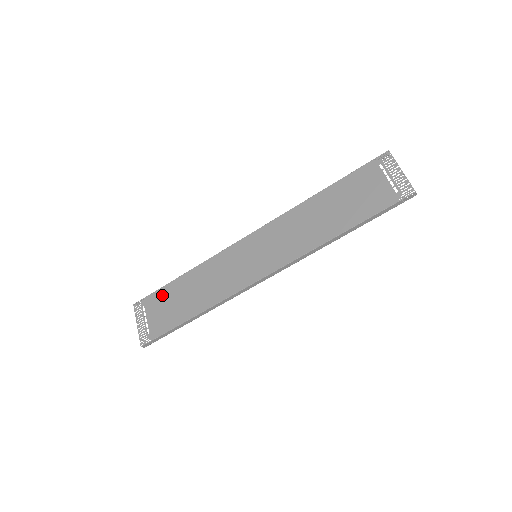
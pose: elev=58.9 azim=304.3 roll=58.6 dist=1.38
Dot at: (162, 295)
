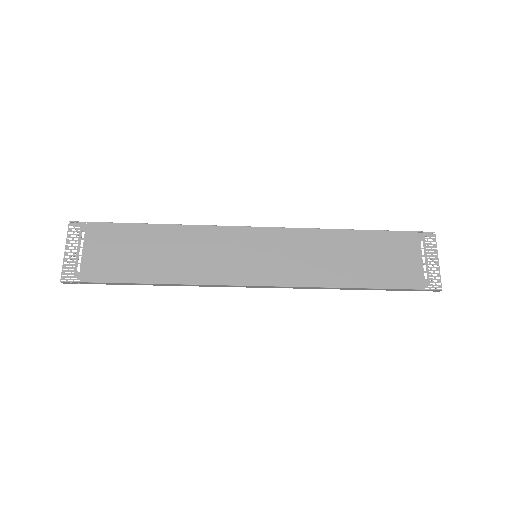
Dot at: (117, 233)
